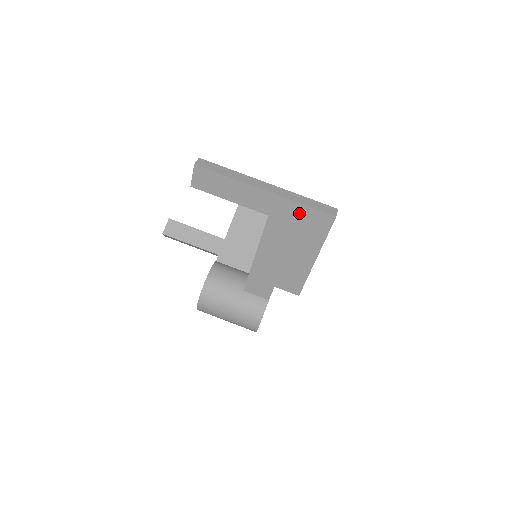
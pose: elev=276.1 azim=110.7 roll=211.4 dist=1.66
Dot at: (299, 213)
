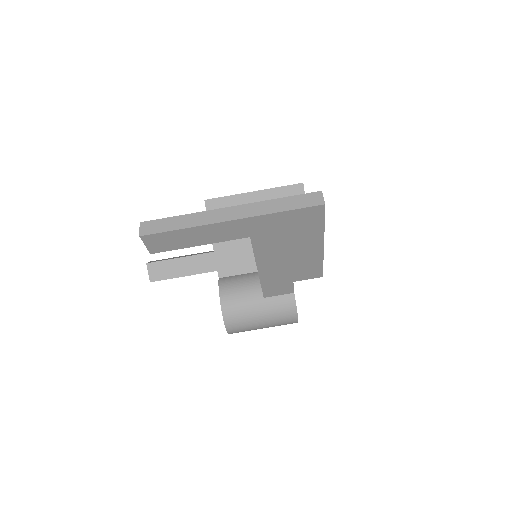
Dot at: (282, 220)
